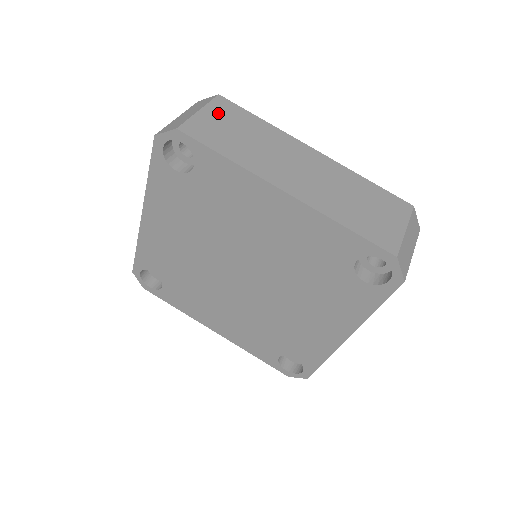
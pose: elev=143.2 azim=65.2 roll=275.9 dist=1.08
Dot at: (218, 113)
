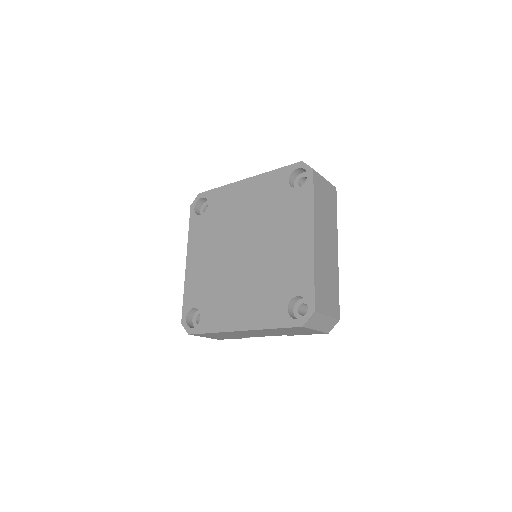
Dot at: (329, 190)
